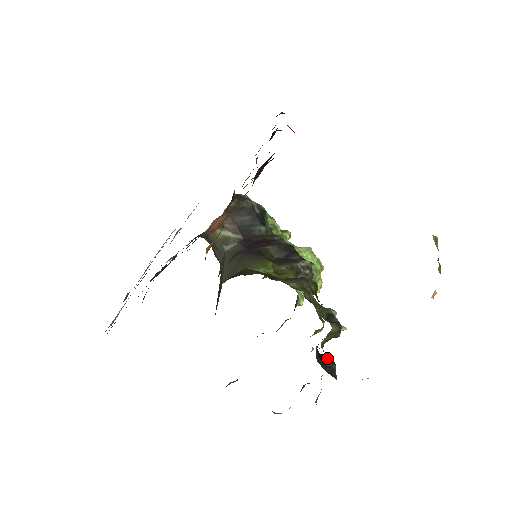
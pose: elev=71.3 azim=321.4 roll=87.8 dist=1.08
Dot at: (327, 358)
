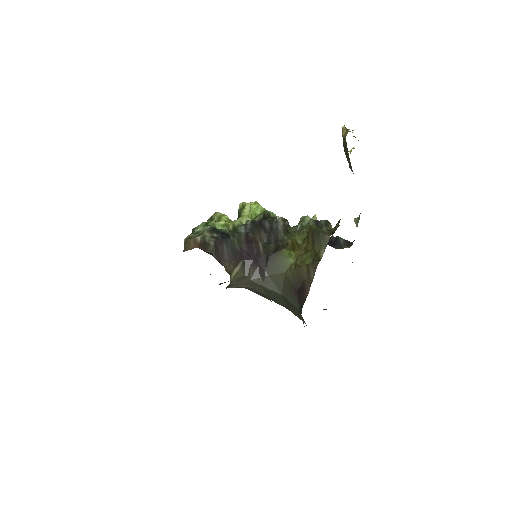
Dot at: (332, 240)
